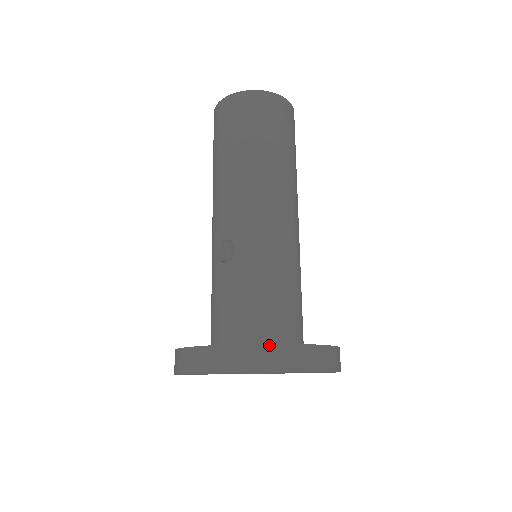
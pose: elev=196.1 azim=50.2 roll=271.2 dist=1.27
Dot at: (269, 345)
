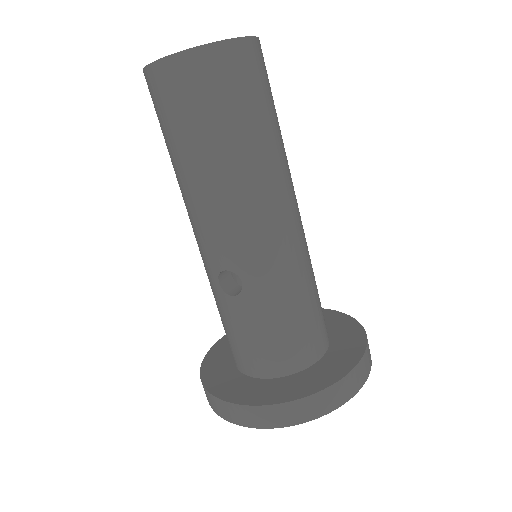
Dot at: (315, 395)
